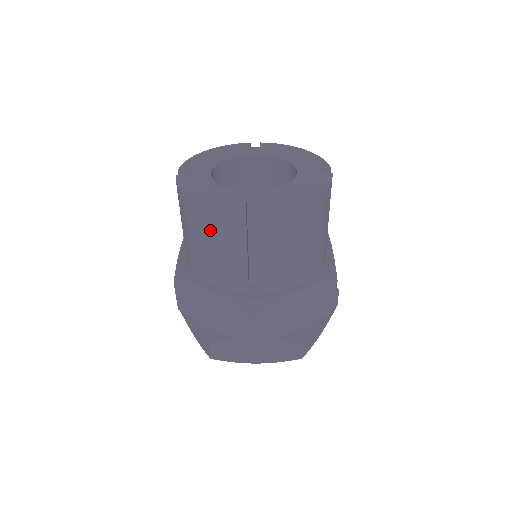
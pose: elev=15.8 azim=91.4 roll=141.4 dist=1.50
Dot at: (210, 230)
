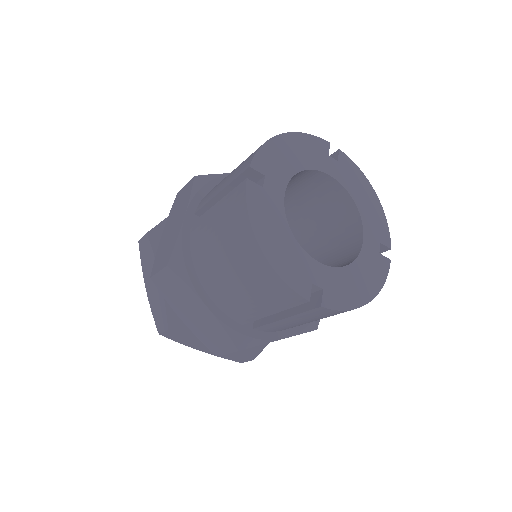
Dot at: (255, 281)
